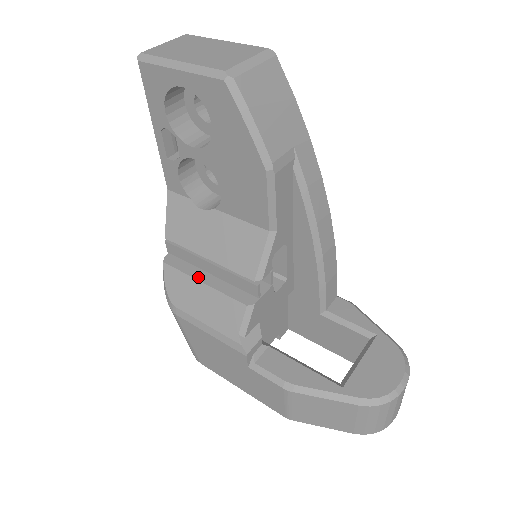
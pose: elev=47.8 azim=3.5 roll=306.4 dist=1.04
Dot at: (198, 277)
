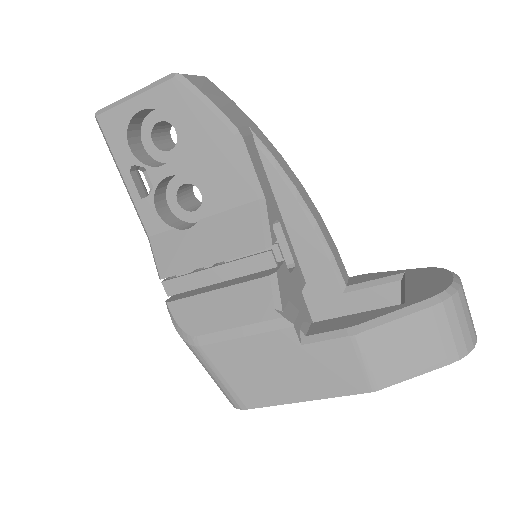
Dot at: (209, 290)
